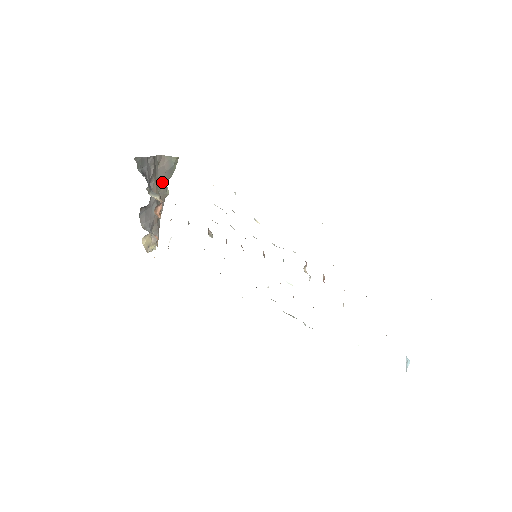
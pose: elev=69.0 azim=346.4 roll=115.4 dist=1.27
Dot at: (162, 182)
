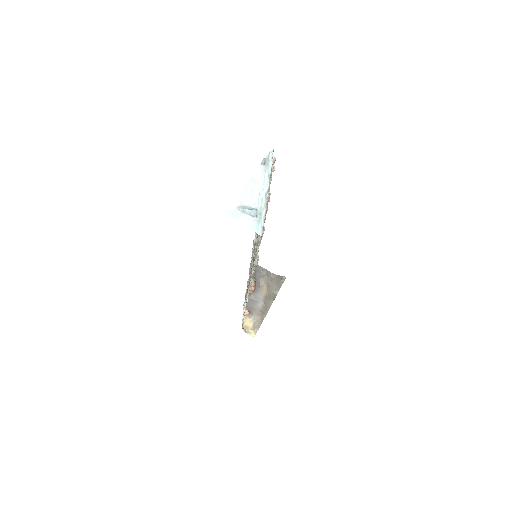
Dot at: (272, 291)
